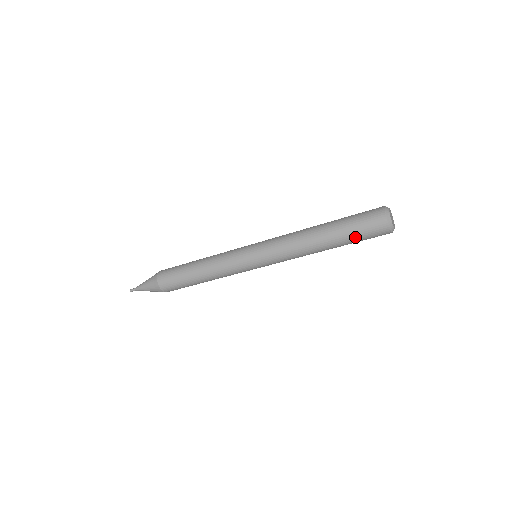
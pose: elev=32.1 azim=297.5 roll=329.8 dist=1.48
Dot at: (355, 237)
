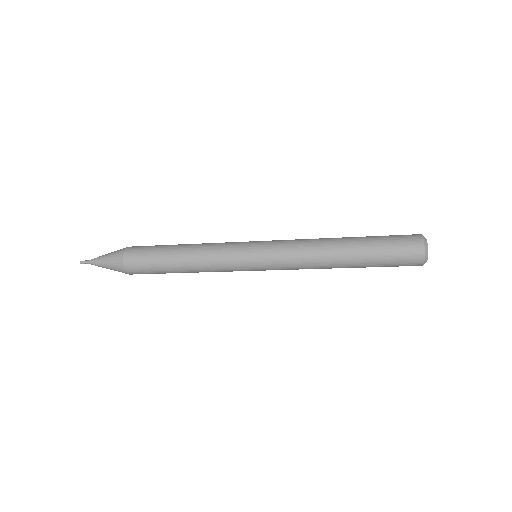
Dot at: occluded
